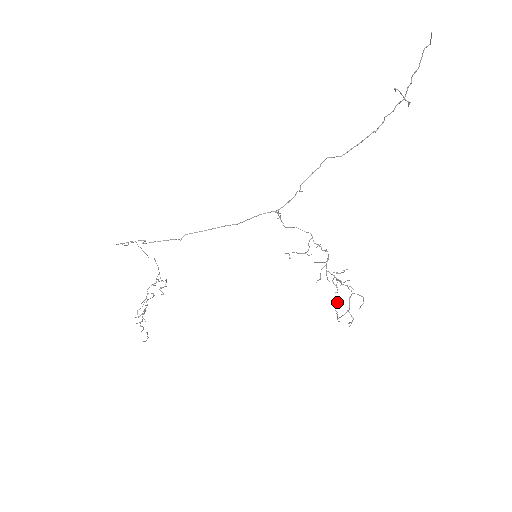
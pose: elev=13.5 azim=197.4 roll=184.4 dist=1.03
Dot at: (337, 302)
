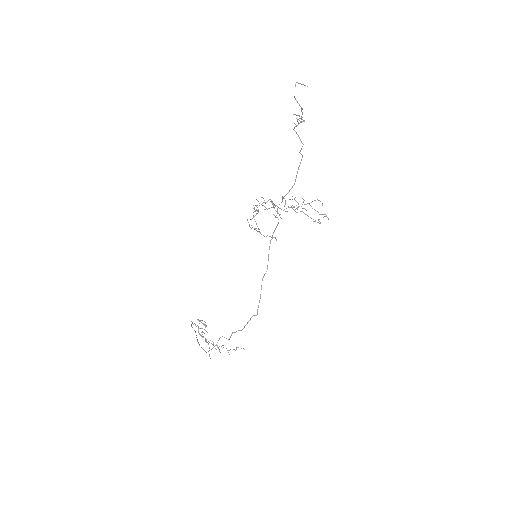
Dot at: (311, 218)
